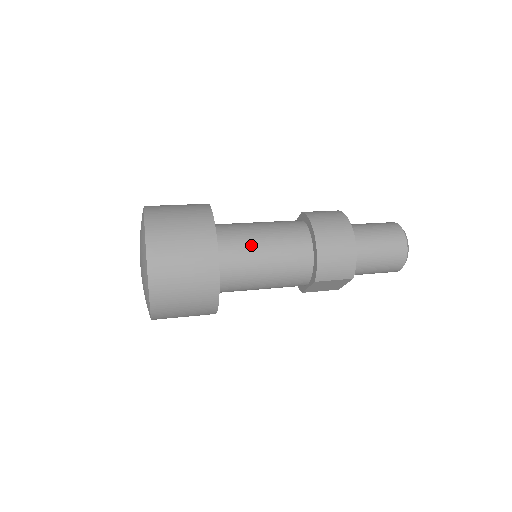
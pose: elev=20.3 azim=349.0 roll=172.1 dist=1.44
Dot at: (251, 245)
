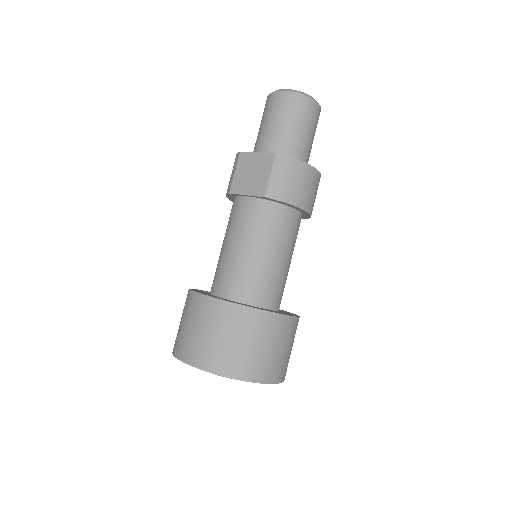
Dot at: (283, 274)
